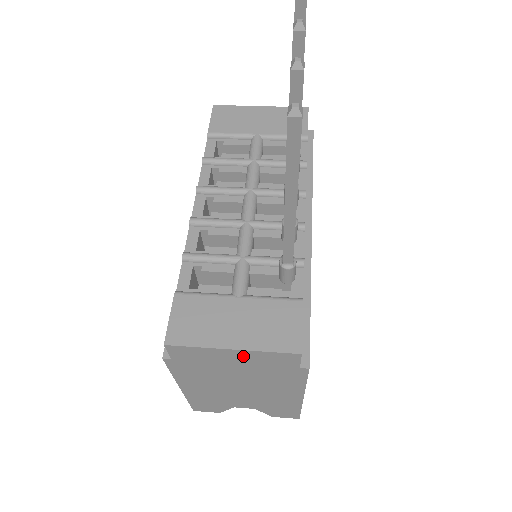
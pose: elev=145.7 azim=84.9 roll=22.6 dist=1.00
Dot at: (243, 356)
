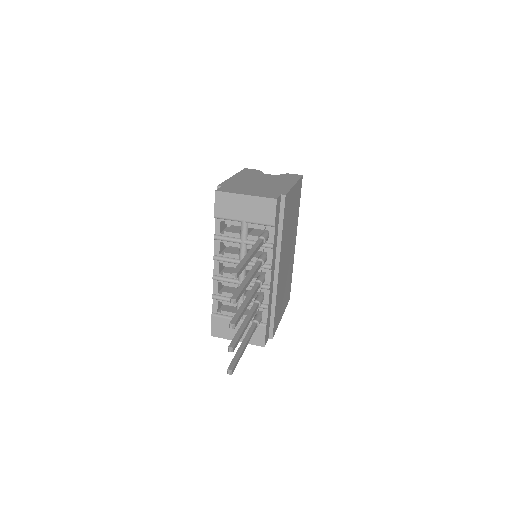
Dot at: occluded
